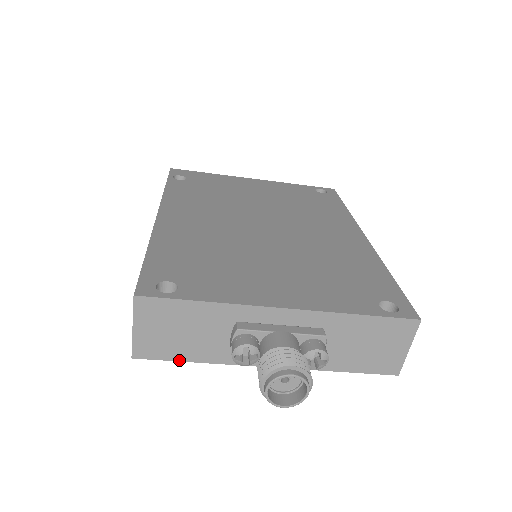
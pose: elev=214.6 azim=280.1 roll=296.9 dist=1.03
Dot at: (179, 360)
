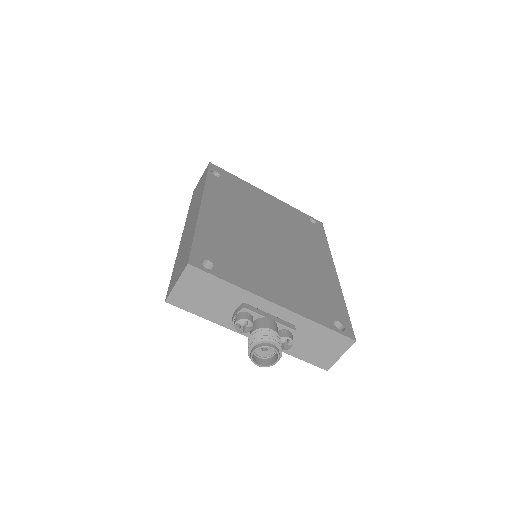
Dot at: (195, 313)
